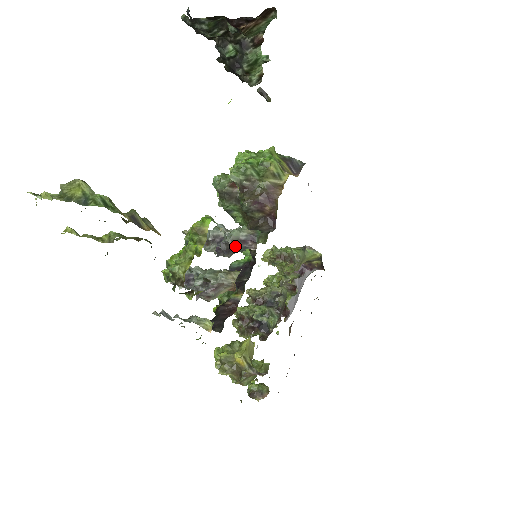
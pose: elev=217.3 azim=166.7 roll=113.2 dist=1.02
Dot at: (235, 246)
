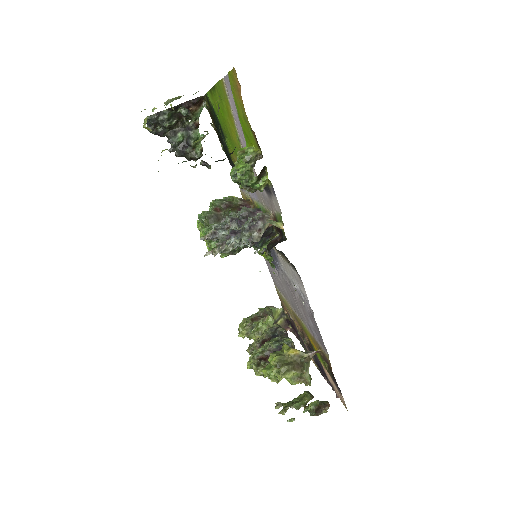
Dot at: (250, 216)
